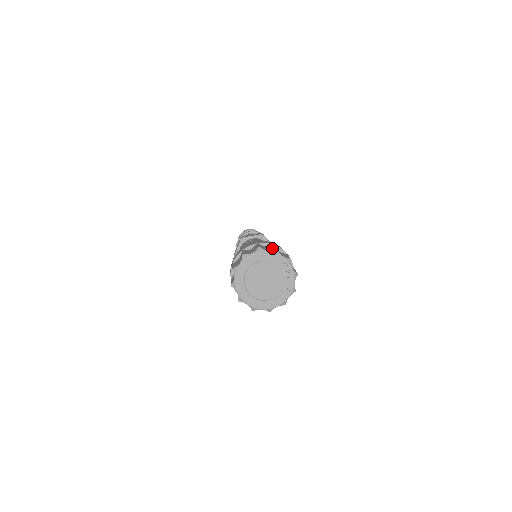
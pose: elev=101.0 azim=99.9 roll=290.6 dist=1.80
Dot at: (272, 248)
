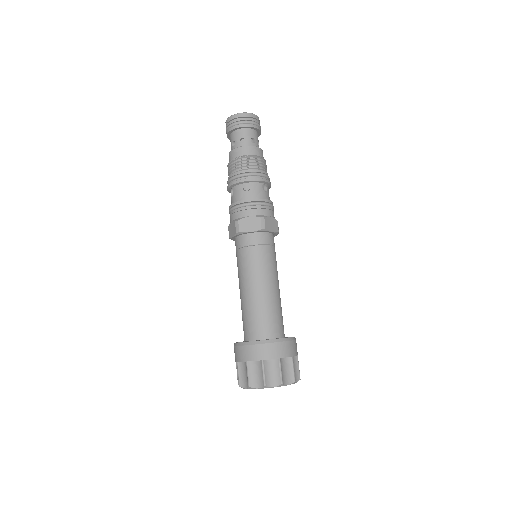
Dot at: (277, 378)
